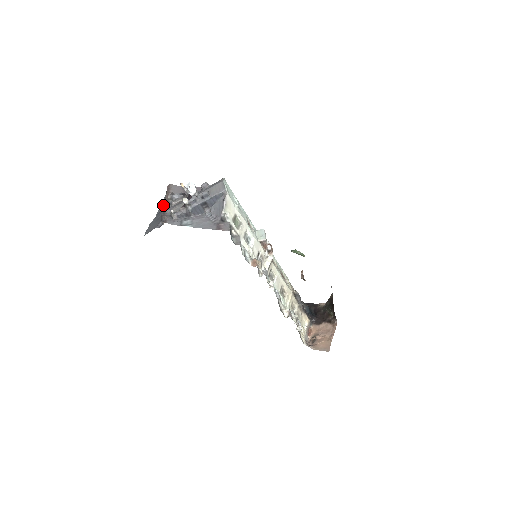
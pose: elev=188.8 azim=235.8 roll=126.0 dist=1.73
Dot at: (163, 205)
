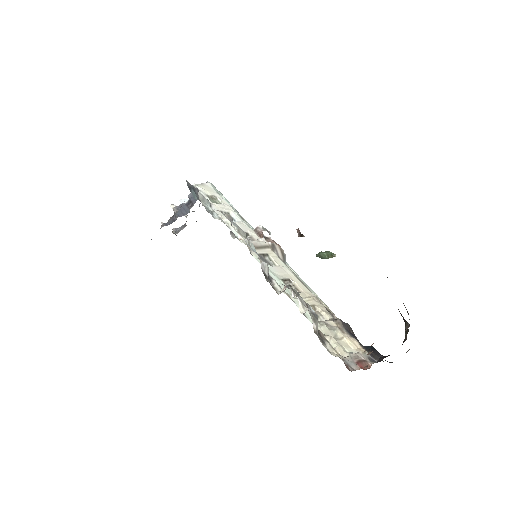
Dot at: occluded
